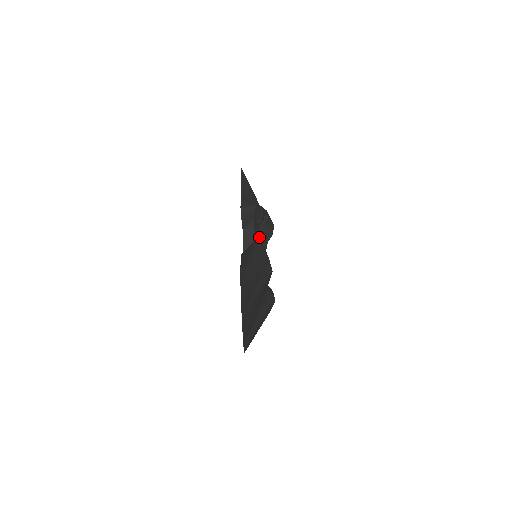
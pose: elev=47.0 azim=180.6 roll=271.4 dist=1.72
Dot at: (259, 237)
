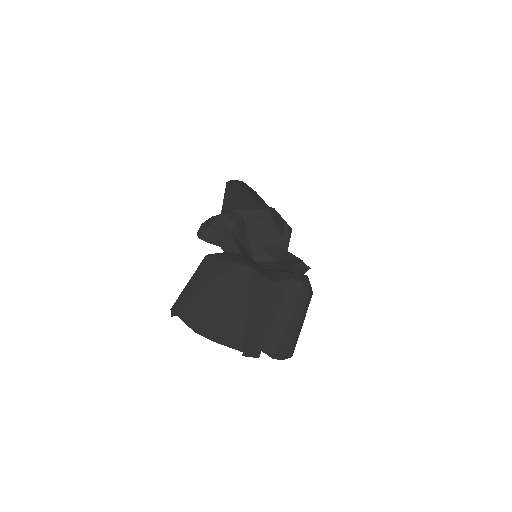
Dot at: (260, 233)
